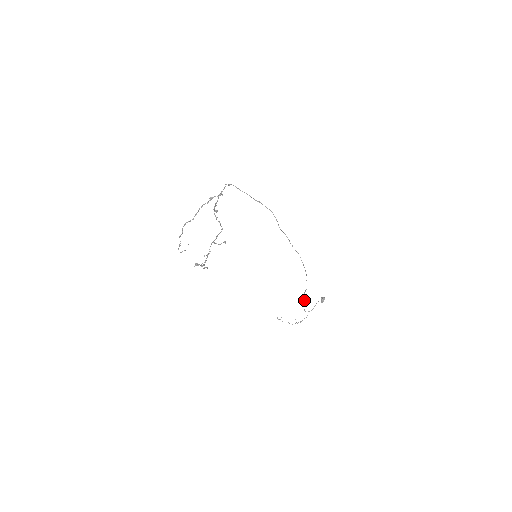
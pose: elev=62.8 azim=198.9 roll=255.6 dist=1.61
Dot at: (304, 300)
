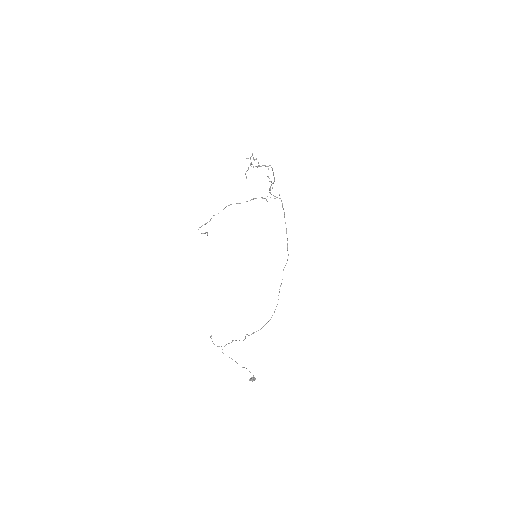
Dot at: occluded
